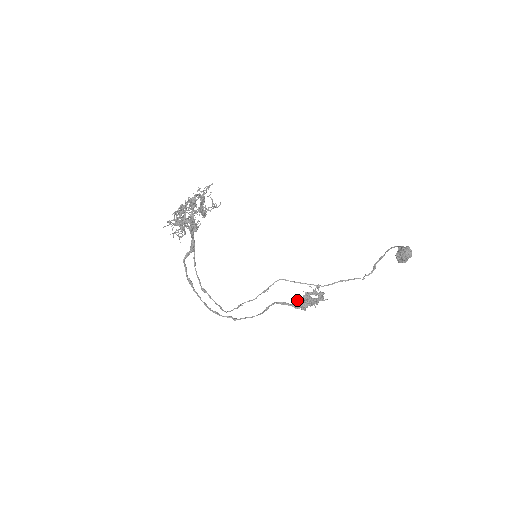
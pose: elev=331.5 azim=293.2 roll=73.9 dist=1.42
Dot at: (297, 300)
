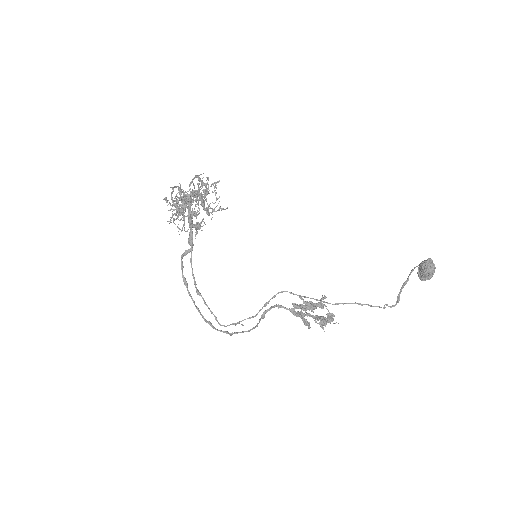
Dot at: occluded
